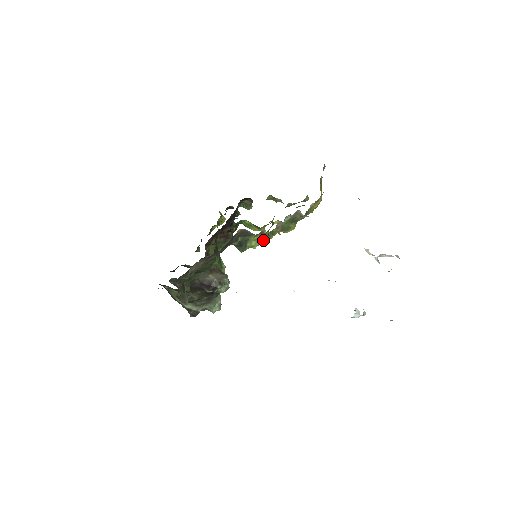
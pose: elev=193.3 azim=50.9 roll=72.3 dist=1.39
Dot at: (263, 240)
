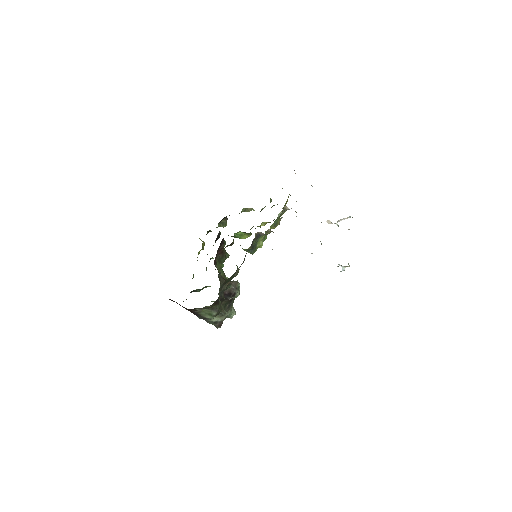
Dot at: (264, 239)
